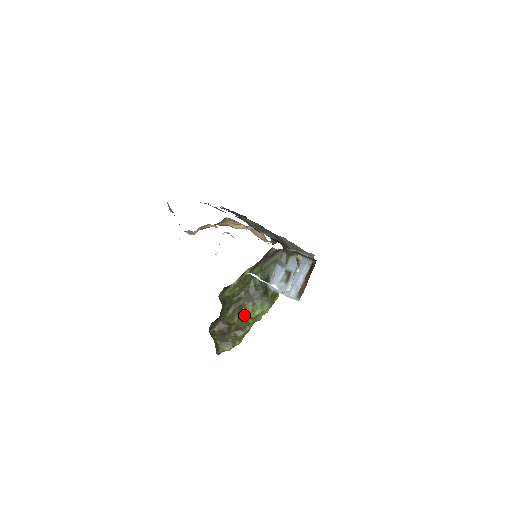
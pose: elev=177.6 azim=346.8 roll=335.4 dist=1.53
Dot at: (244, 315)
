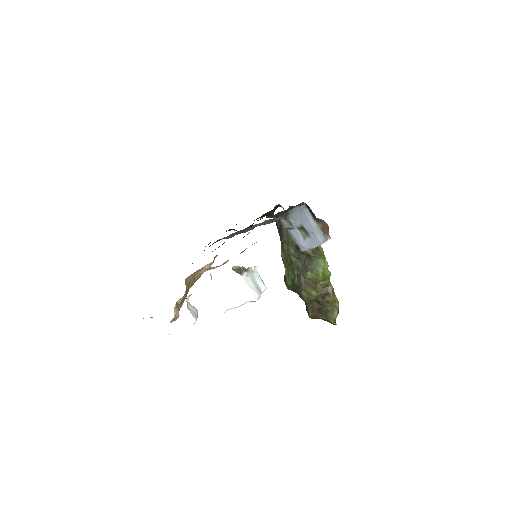
Dot at: (316, 284)
